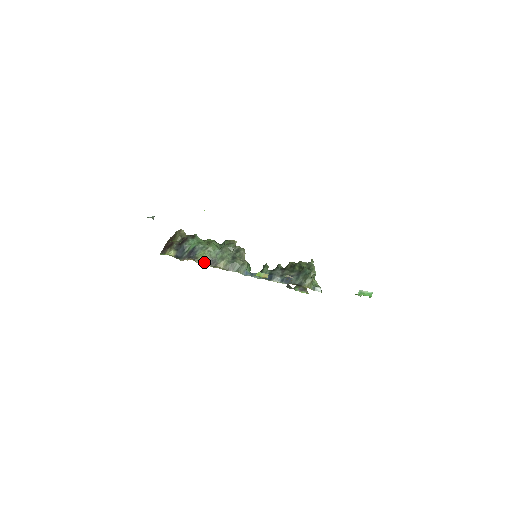
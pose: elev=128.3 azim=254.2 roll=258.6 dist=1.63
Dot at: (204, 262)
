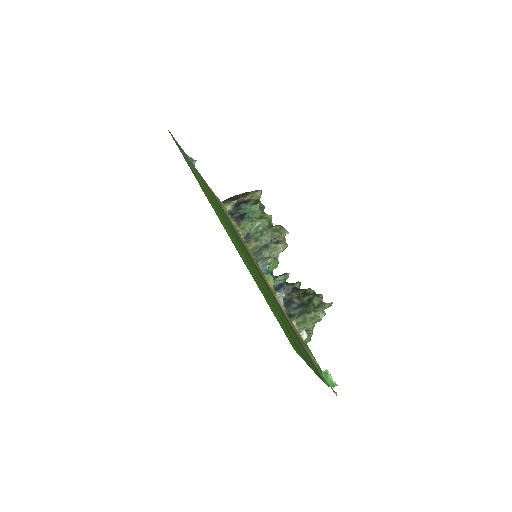
Dot at: (242, 232)
